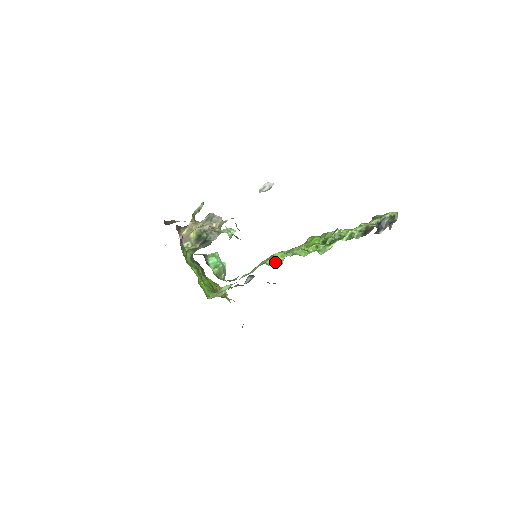
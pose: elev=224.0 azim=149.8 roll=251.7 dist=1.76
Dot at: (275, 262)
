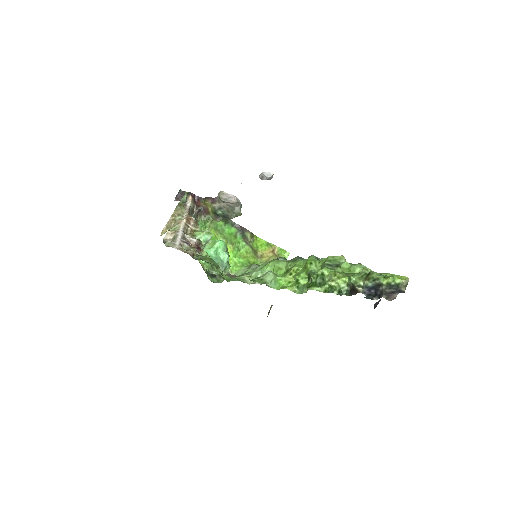
Dot at: occluded
